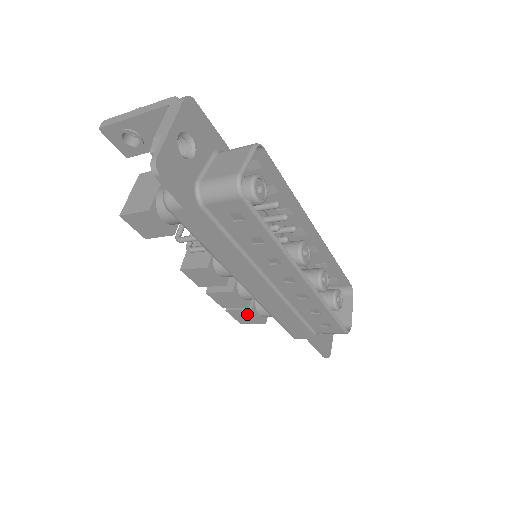
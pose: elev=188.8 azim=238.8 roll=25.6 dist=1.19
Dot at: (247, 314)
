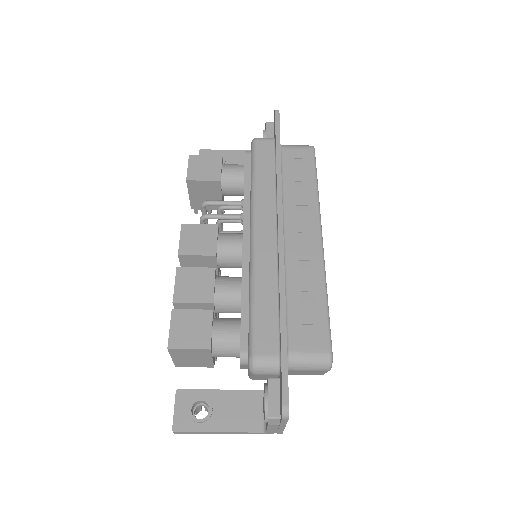
Dot at: (199, 321)
